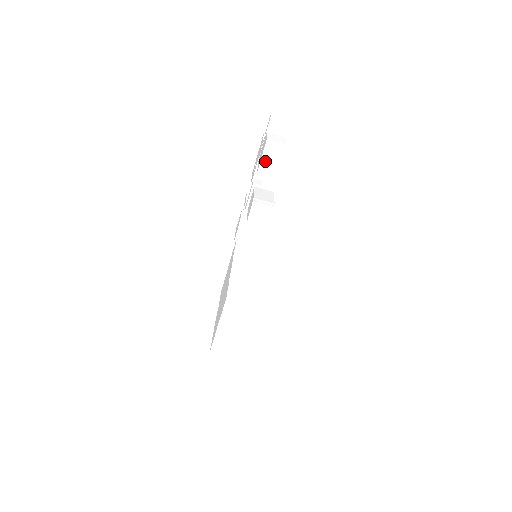
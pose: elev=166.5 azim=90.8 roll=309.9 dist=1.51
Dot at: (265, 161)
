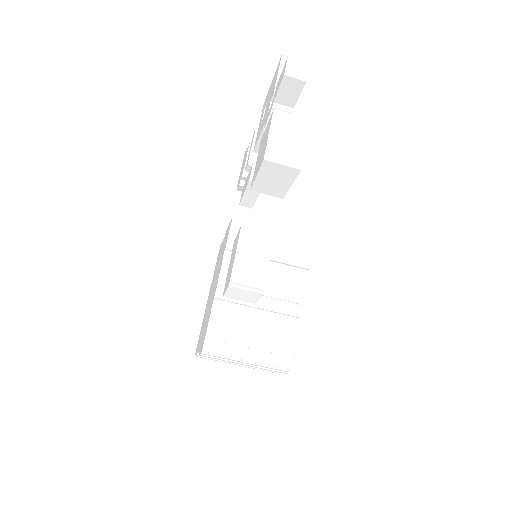
Dot at: (263, 181)
